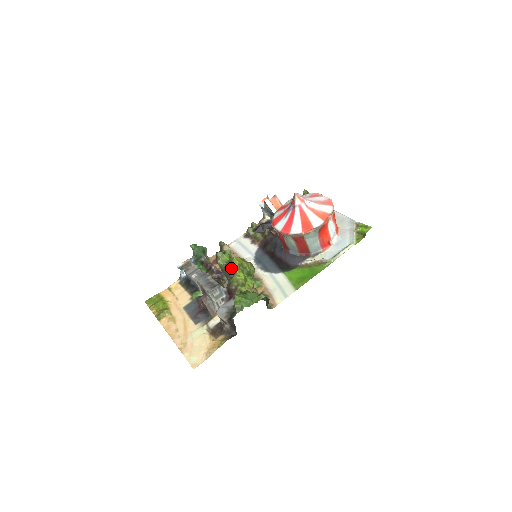
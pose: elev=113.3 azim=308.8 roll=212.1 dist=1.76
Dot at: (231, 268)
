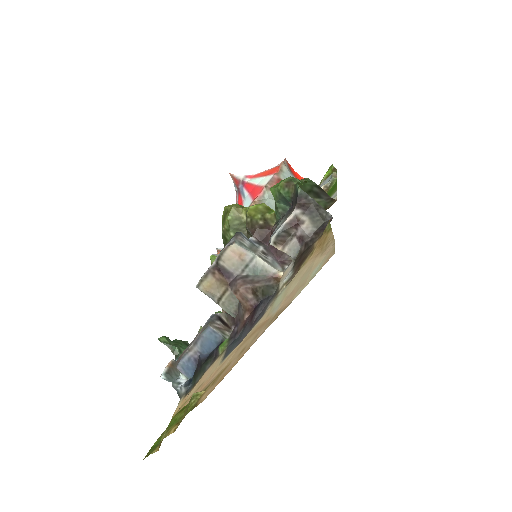
Dot at: (233, 214)
